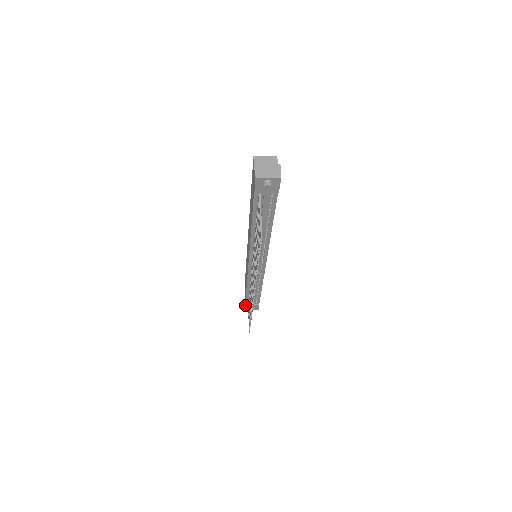
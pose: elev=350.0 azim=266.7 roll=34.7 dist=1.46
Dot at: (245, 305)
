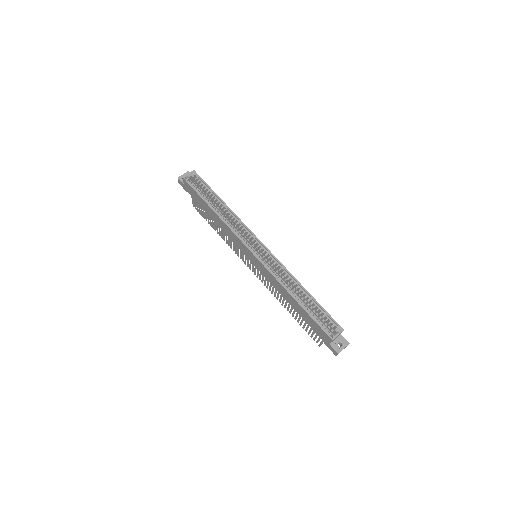
Dot at: occluded
